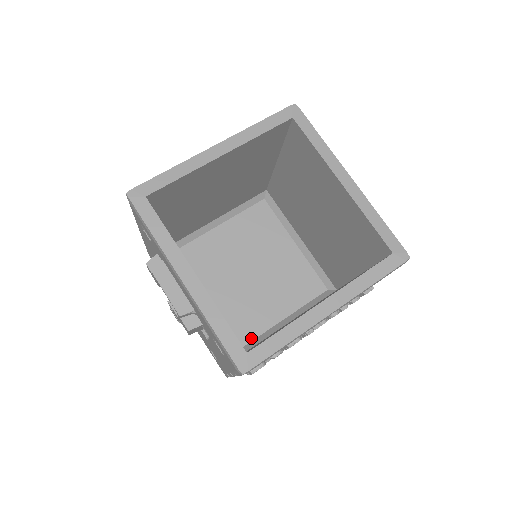
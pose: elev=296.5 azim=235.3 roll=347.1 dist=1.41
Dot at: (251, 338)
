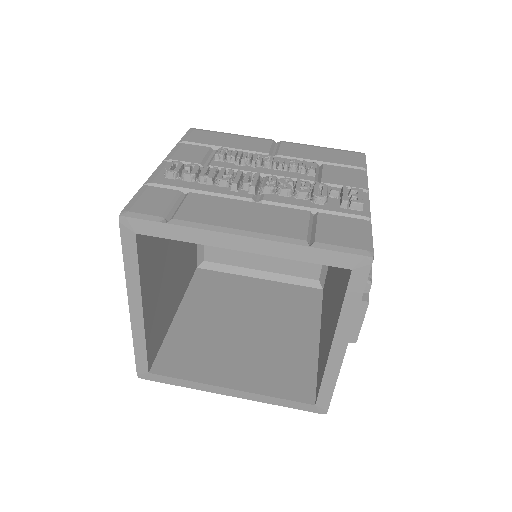
Dot at: (226, 262)
